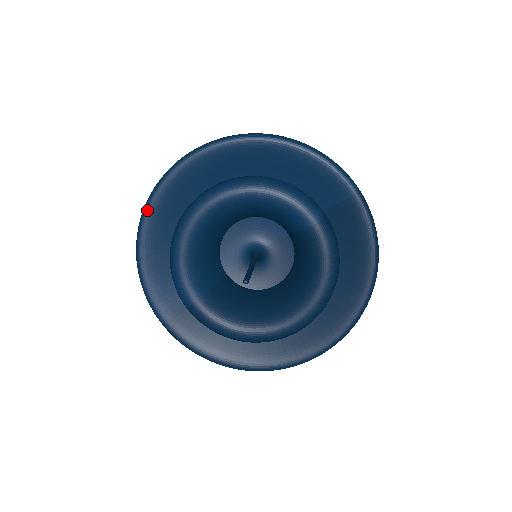
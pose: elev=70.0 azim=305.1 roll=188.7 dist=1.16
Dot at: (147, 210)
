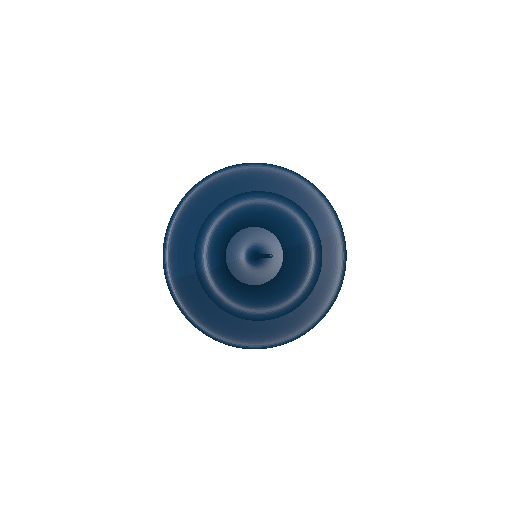
Dot at: (193, 192)
